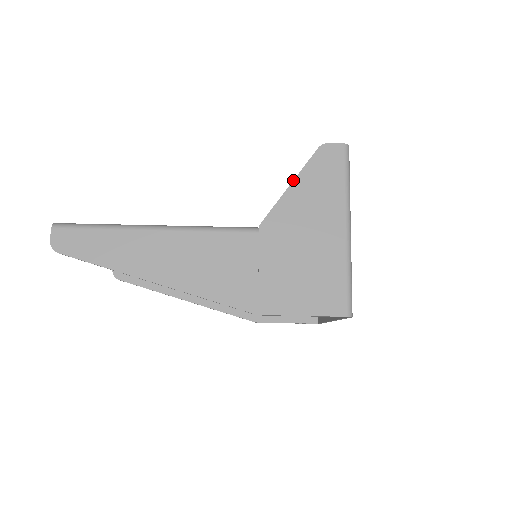
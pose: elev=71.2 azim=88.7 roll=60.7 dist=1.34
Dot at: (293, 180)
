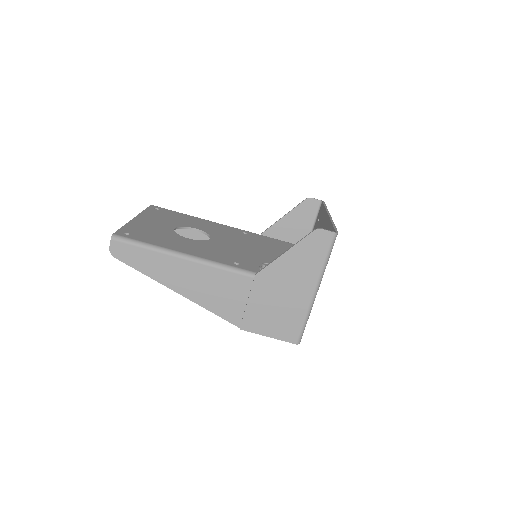
Dot at: (288, 250)
